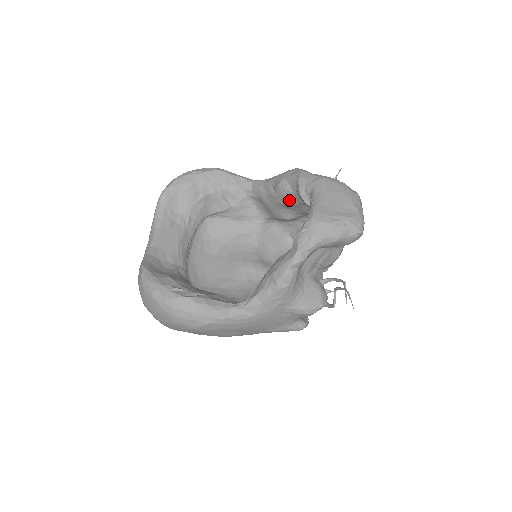
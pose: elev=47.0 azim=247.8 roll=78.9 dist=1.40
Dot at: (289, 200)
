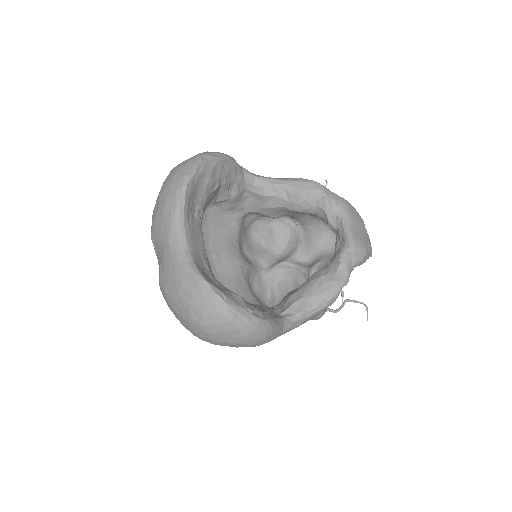
Dot at: (302, 209)
